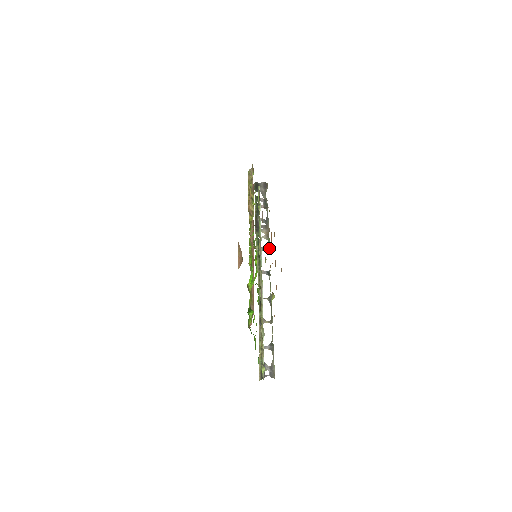
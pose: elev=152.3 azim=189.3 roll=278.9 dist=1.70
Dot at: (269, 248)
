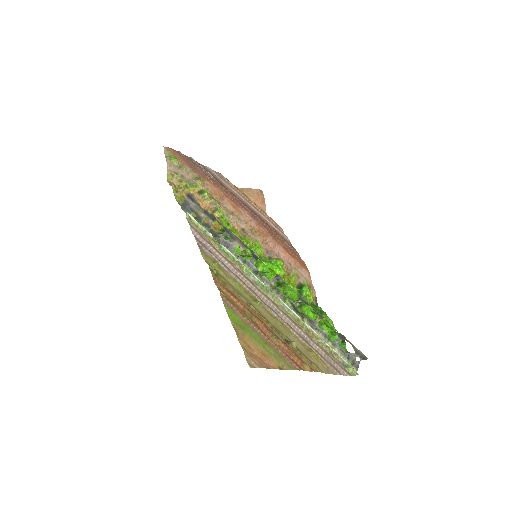
Dot at: (255, 255)
